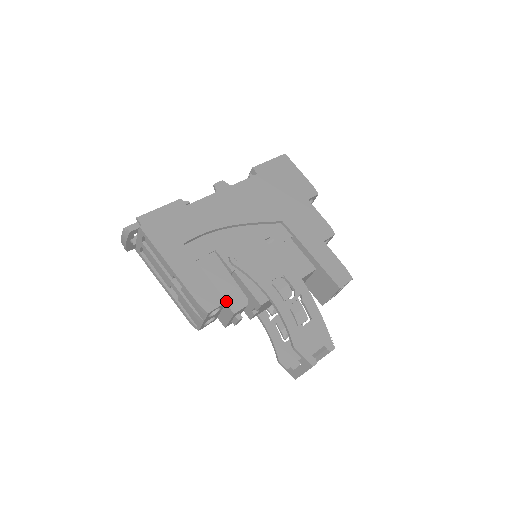
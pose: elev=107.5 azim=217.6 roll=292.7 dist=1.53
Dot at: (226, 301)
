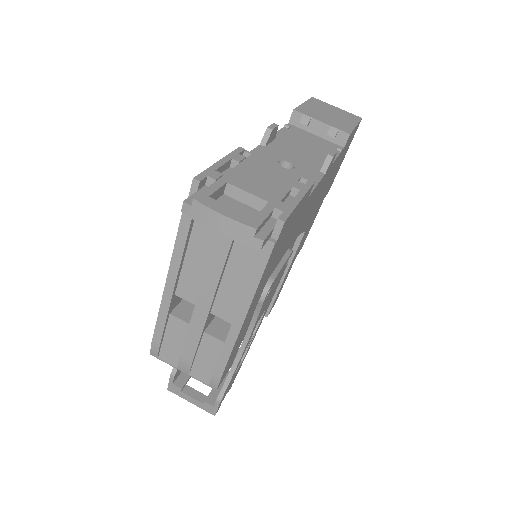
Dot at: occluded
